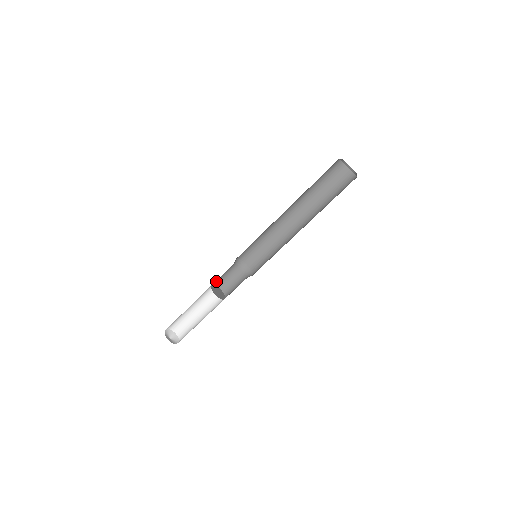
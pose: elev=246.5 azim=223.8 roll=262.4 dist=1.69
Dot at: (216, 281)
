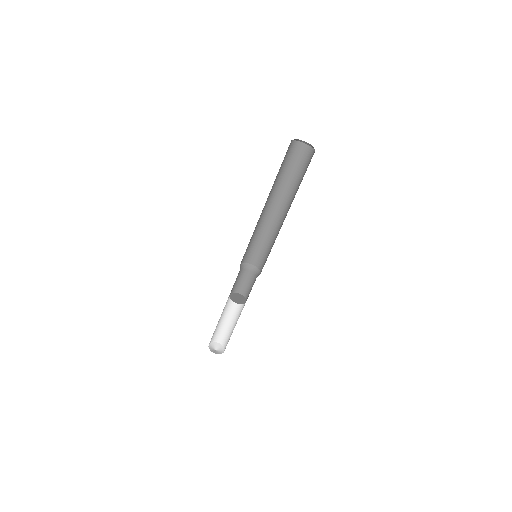
Dot at: (231, 290)
